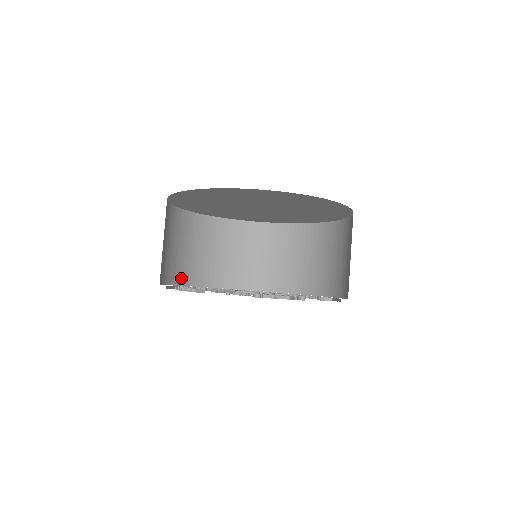
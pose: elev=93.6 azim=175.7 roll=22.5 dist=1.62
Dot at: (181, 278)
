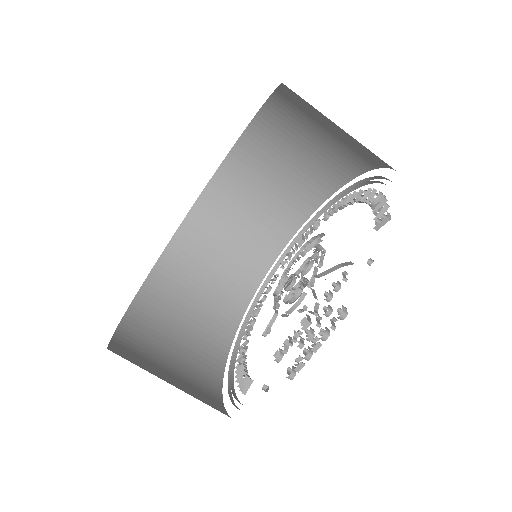
Dot at: (241, 298)
